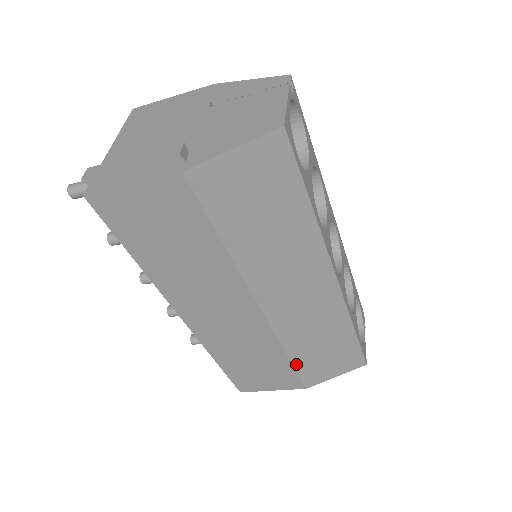
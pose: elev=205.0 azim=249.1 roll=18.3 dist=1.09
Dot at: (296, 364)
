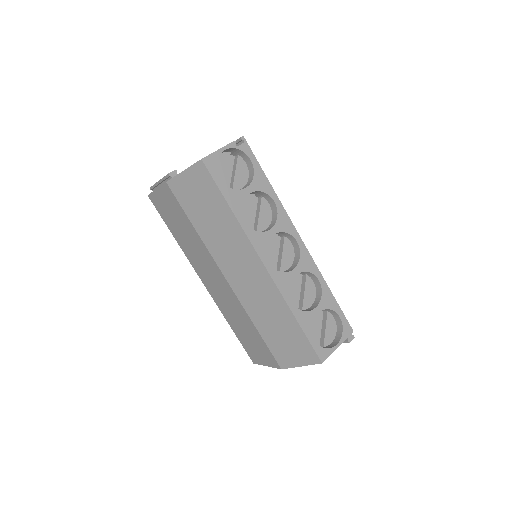
Dot at: (265, 340)
